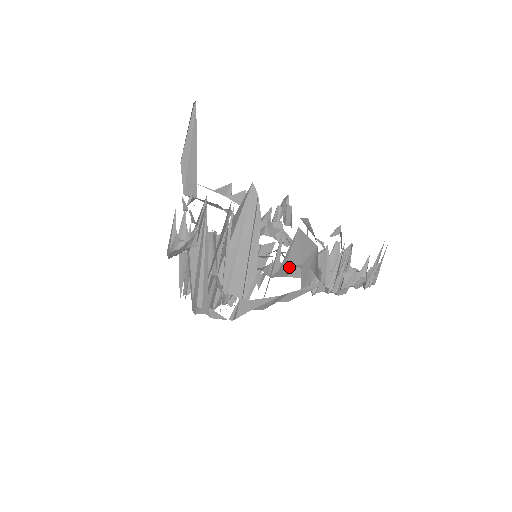
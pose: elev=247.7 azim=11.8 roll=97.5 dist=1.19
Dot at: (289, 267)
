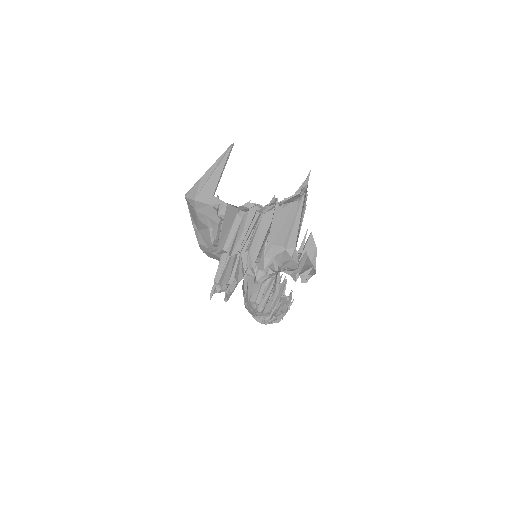
Dot at: occluded
